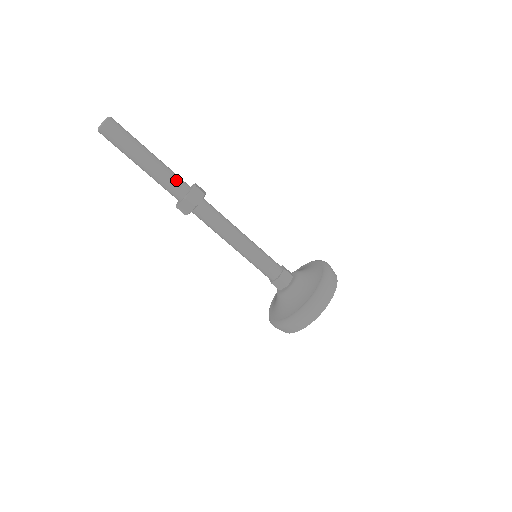
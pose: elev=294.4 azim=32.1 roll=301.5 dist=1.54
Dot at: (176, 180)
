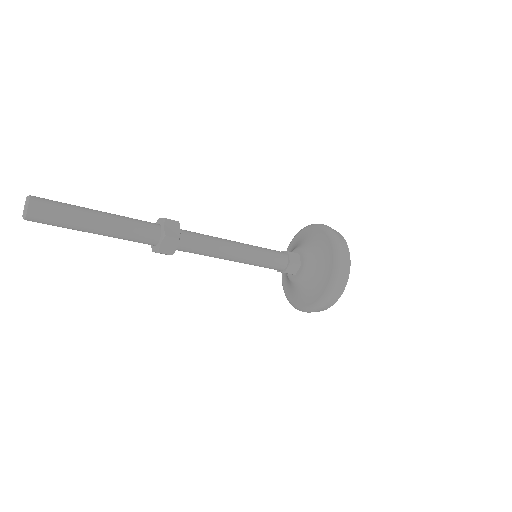
Dot at: (140, 235)
